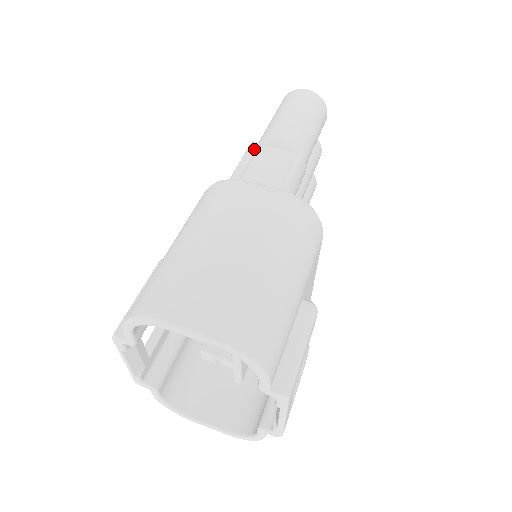
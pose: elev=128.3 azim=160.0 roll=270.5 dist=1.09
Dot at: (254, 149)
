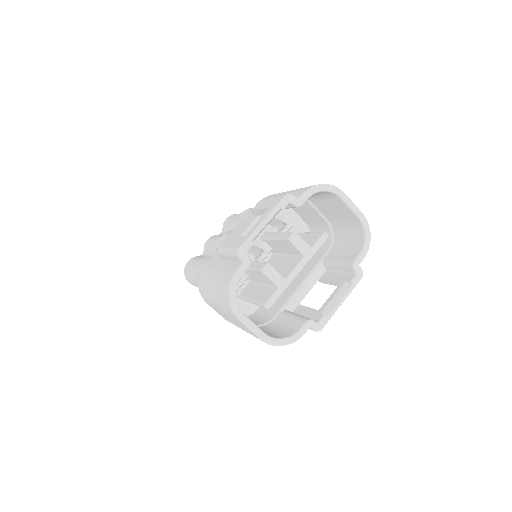
Dot at: occluded
